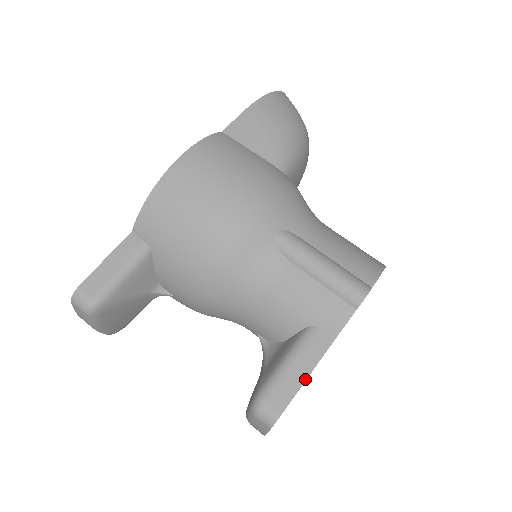
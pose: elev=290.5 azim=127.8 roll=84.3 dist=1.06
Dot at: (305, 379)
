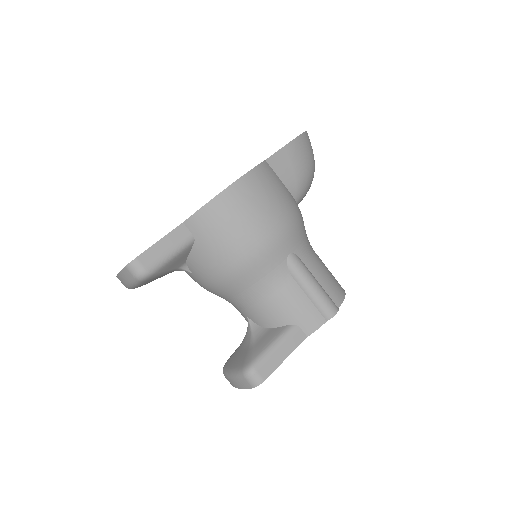
Dot at: (283, 360)
